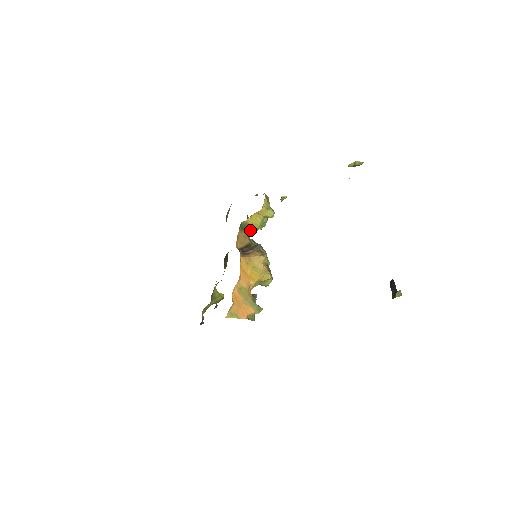
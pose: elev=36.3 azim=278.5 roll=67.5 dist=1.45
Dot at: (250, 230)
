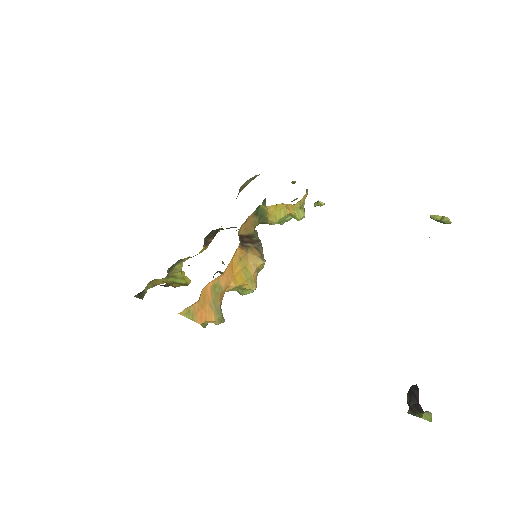
Dot at: (263, 219)
